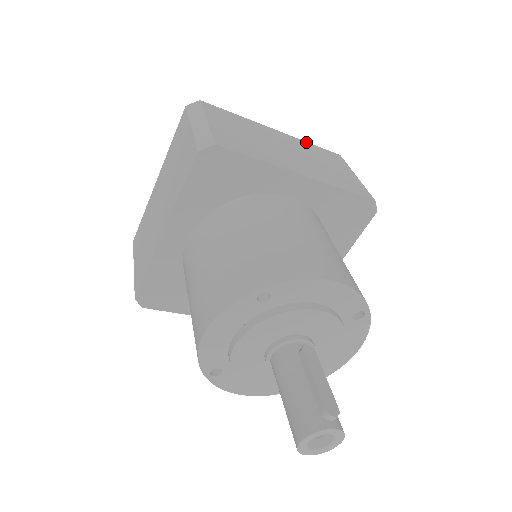
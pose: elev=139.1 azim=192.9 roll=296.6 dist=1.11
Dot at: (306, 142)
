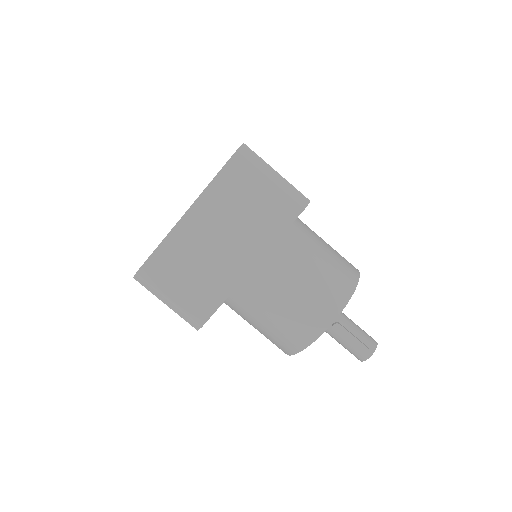
Dot at: (209, 187)
